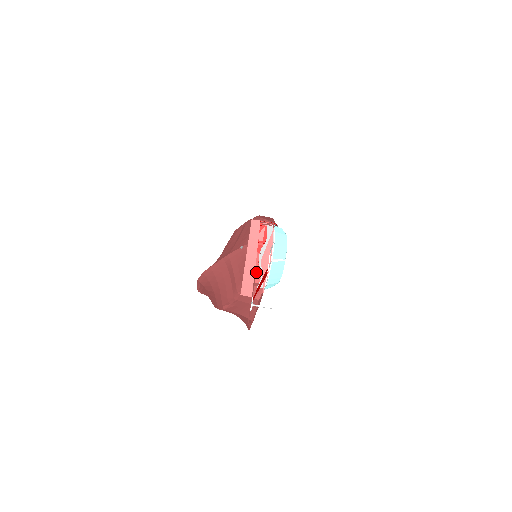
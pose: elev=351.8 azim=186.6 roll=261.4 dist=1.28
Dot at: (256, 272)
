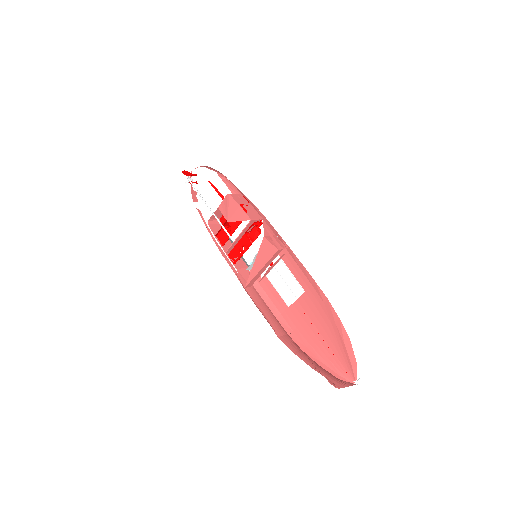
Dot at: occluded
